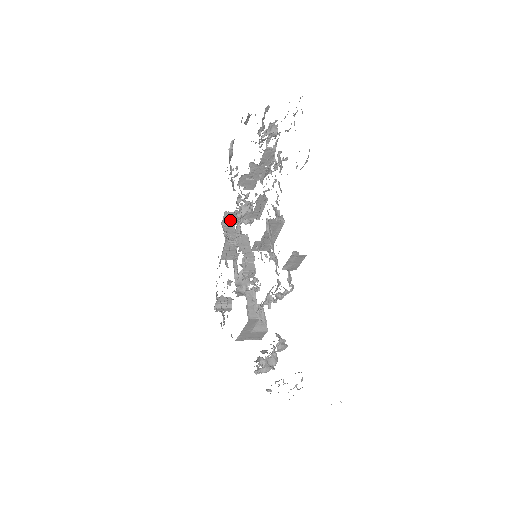
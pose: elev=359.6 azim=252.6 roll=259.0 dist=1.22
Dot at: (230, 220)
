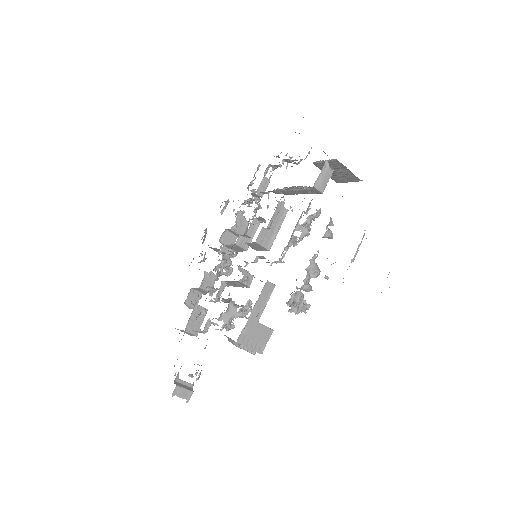
Dot at: (203, 283)
